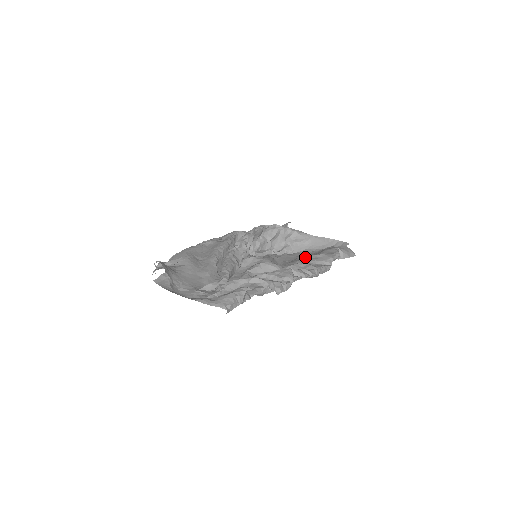
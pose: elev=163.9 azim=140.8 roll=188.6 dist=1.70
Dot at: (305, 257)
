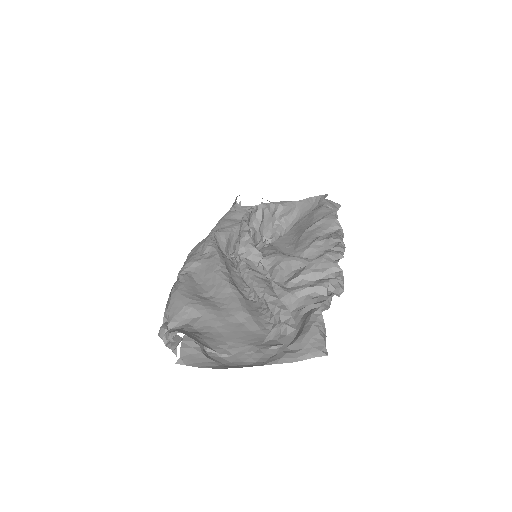
Dot at: (307, 231)
